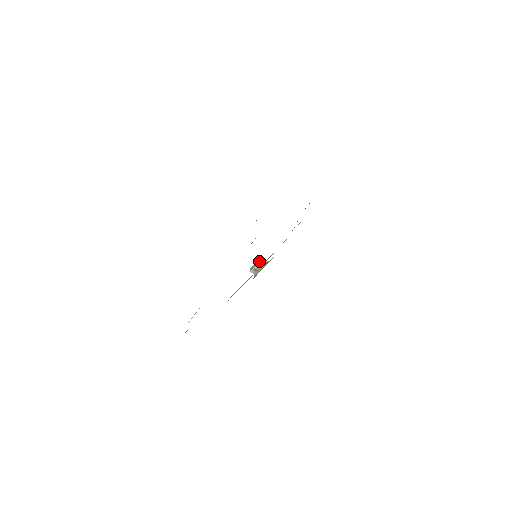
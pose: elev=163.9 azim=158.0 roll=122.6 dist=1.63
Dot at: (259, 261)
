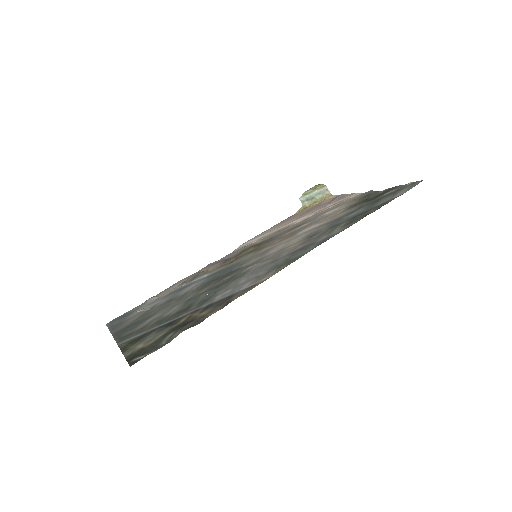
Dot at: (319, 189)
